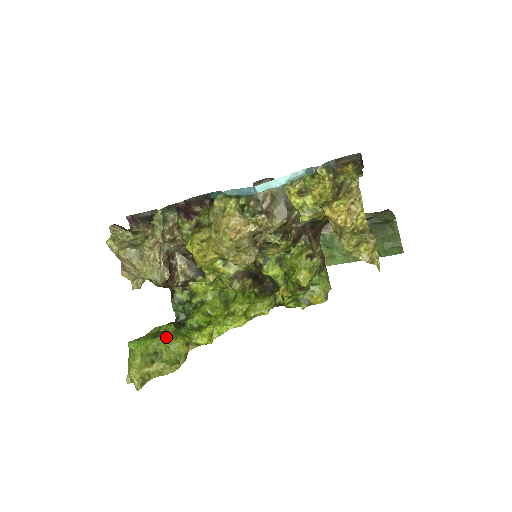
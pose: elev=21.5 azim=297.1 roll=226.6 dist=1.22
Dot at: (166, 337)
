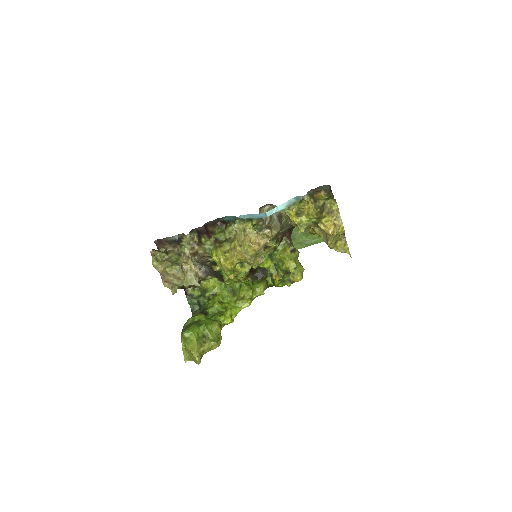
Dot at: (206, 324)
